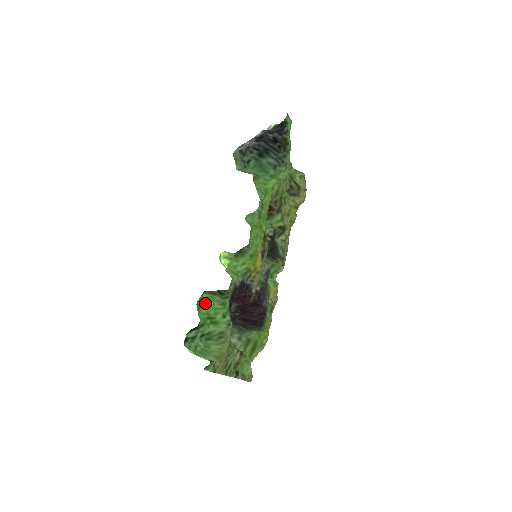
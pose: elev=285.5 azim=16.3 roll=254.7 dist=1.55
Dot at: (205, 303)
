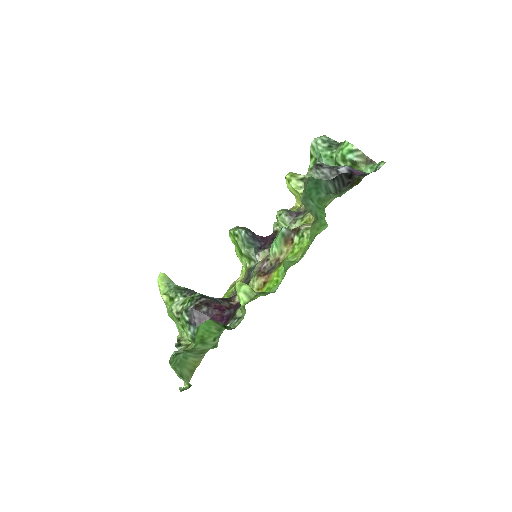
Dot at: (204, 325)
